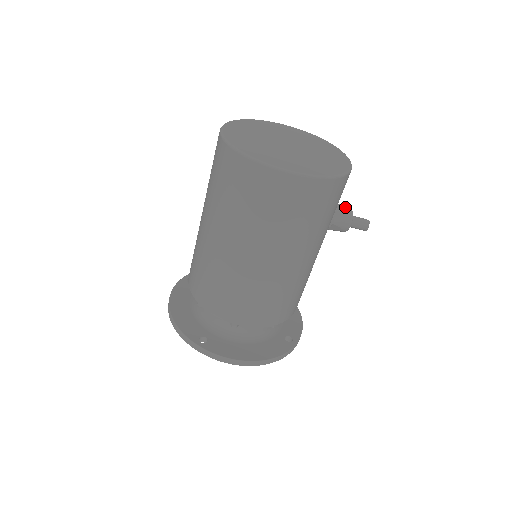
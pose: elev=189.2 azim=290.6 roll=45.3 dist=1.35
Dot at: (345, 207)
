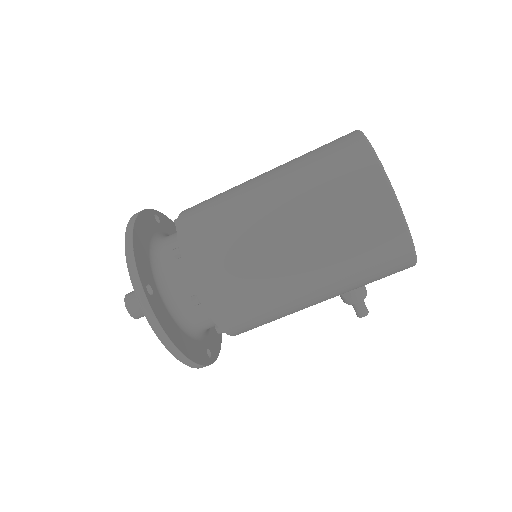
Dot at: occluded
